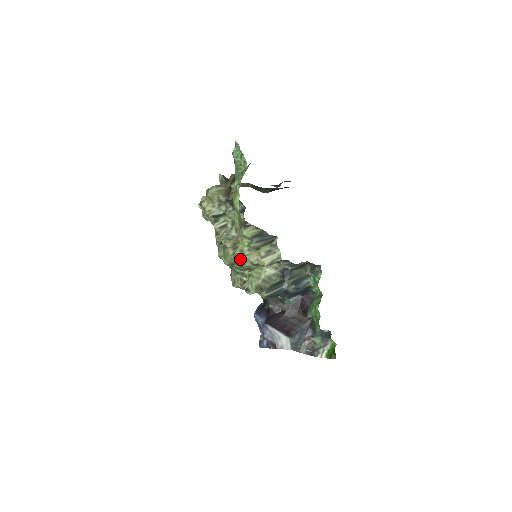
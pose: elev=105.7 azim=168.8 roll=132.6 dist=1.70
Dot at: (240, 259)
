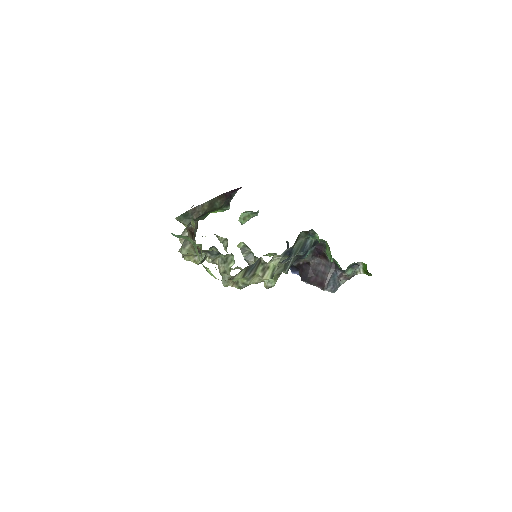
Dot at: occluded
